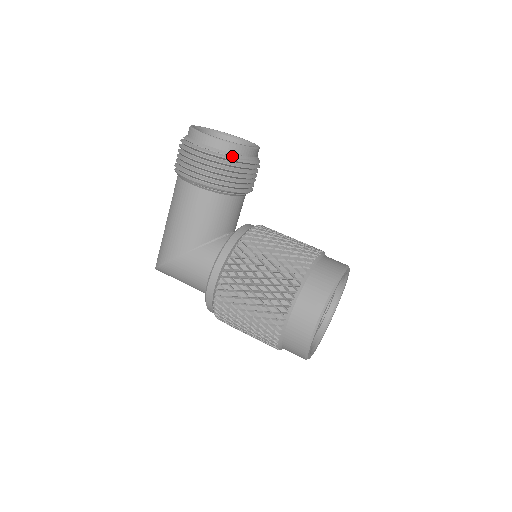
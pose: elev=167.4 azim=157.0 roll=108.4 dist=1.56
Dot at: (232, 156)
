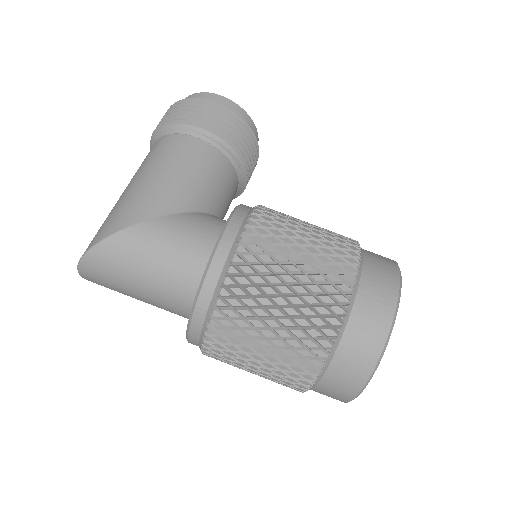
Dot at: (247, 124)
